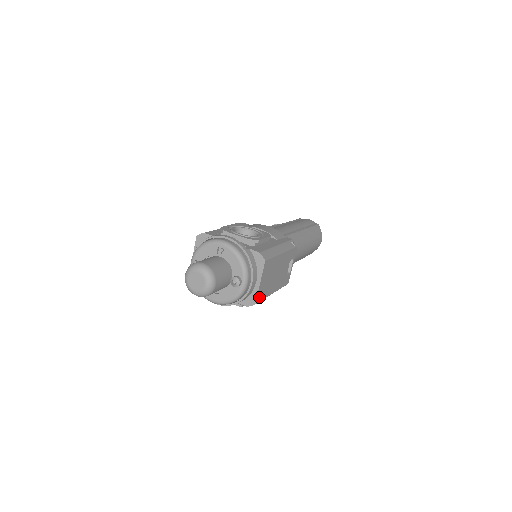
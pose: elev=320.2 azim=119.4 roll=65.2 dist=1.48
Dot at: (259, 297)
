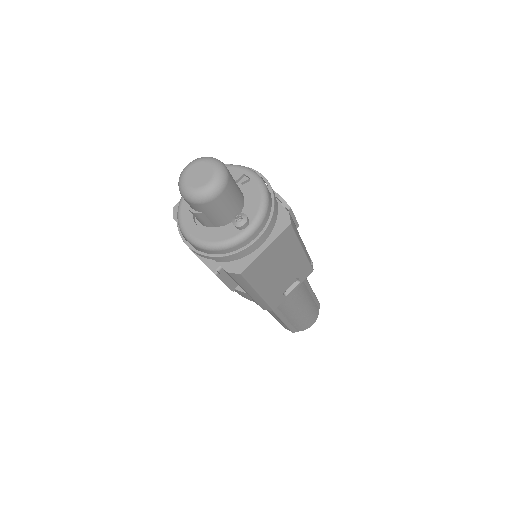
Dot at: (250, 270)
